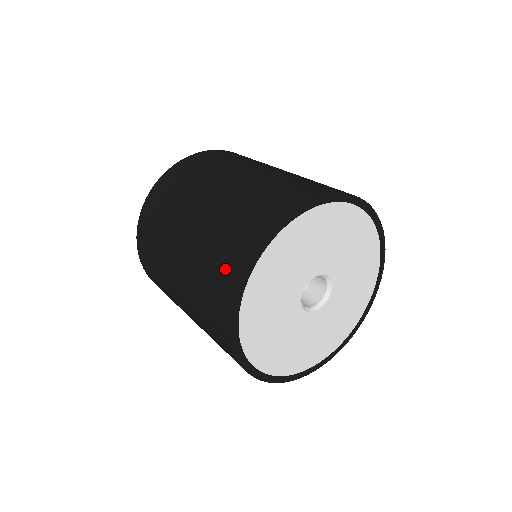
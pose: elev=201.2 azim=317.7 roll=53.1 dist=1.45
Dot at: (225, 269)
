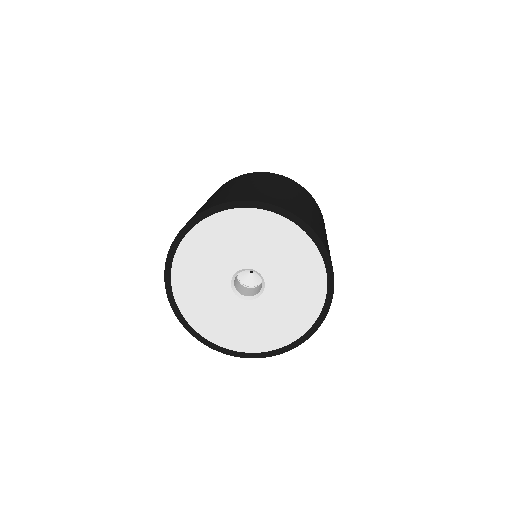
Dot at: (209, 205)
